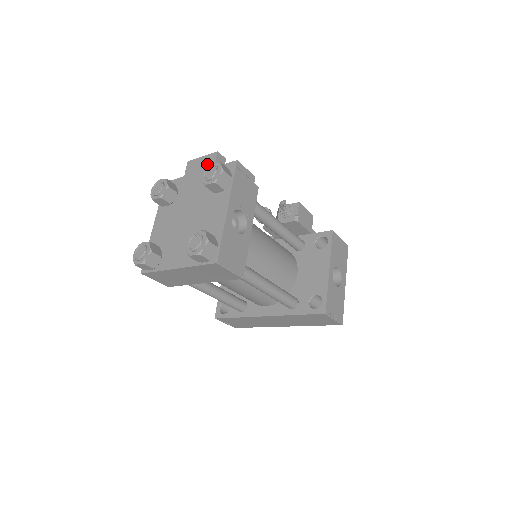
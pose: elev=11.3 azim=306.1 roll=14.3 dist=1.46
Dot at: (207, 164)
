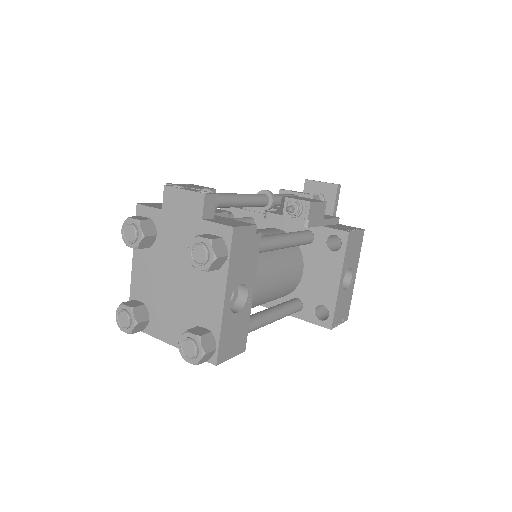
Dot at: (192, 208)
